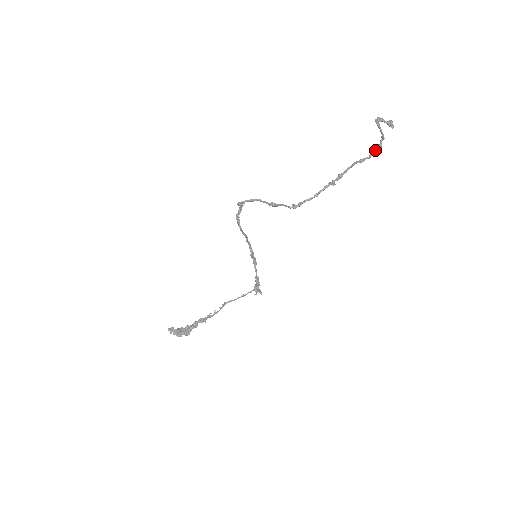
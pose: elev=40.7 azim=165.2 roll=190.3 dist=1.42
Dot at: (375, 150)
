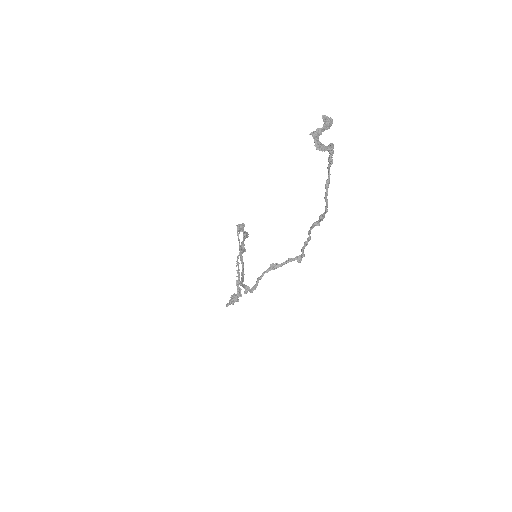
Dot at: (330, 161)
